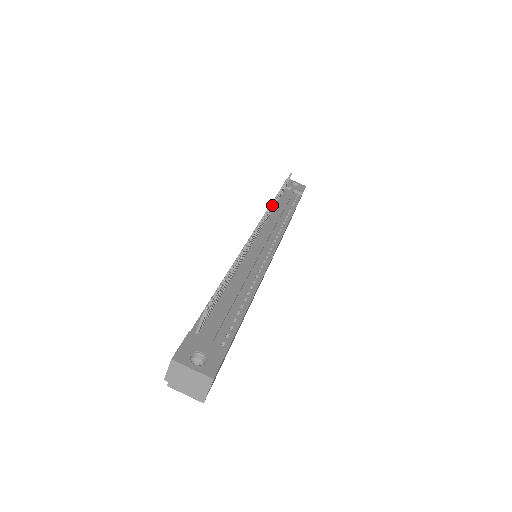
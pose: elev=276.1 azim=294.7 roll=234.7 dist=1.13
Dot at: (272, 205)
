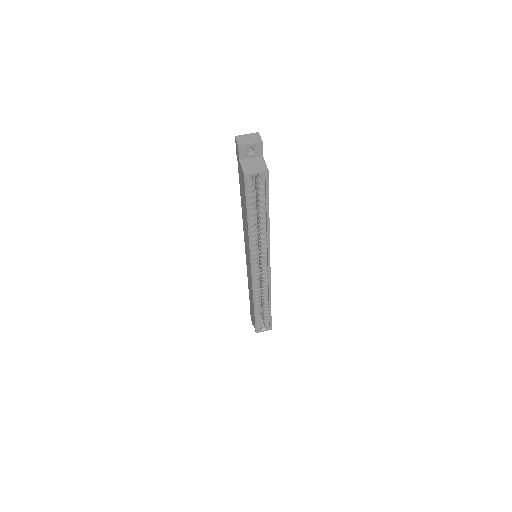
Dot at: occluded
